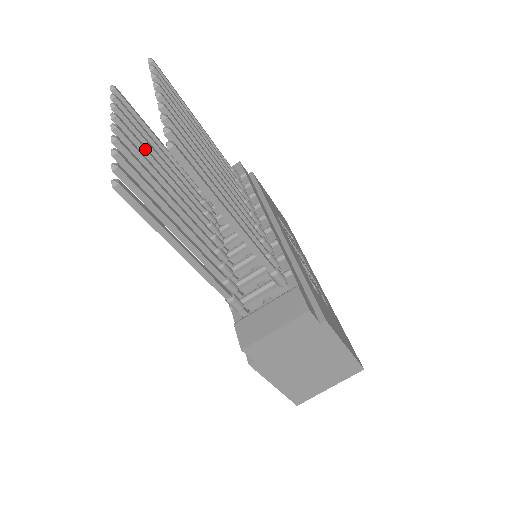
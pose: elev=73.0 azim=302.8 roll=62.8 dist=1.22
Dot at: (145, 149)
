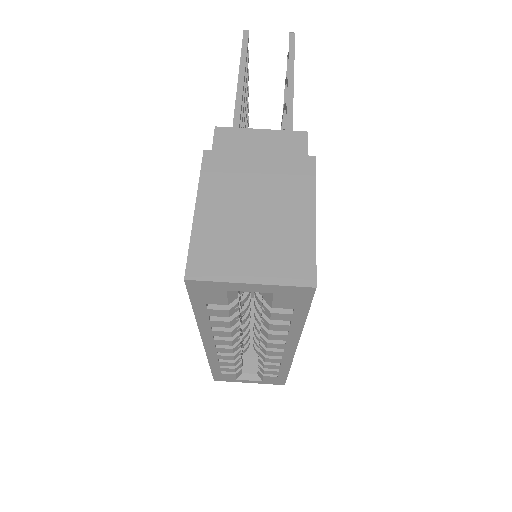
Dot at: occluded
